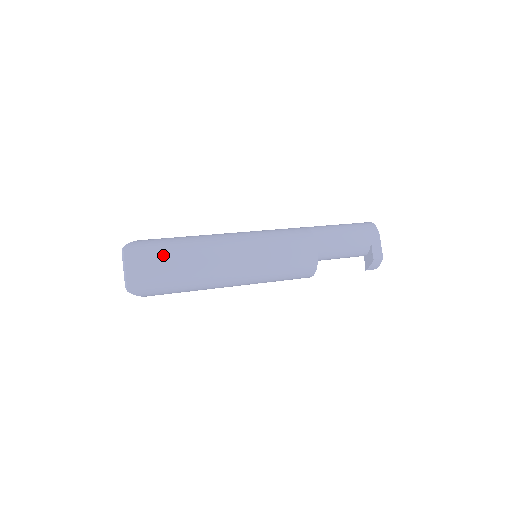
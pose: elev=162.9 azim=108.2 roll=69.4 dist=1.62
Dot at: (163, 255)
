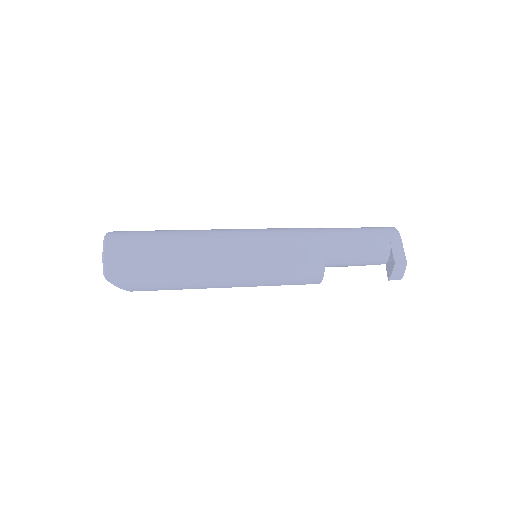
Dot at: (147, 241)
